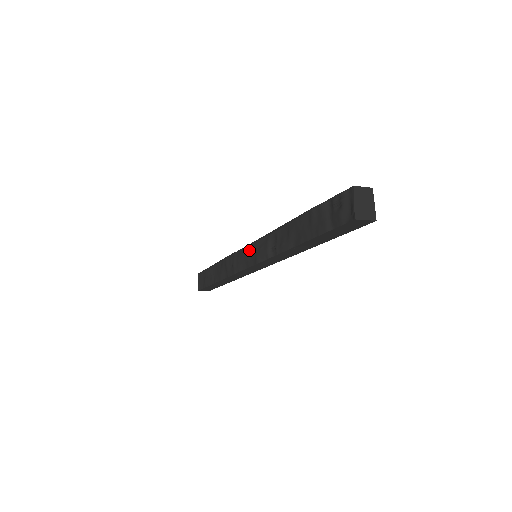
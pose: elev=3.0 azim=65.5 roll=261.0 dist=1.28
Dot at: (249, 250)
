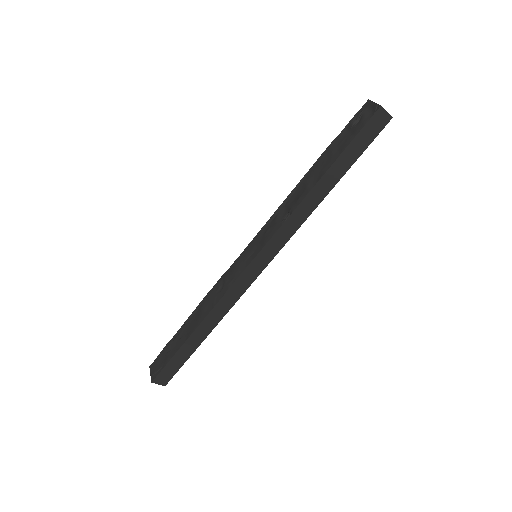
Dot at: (249, 249)
